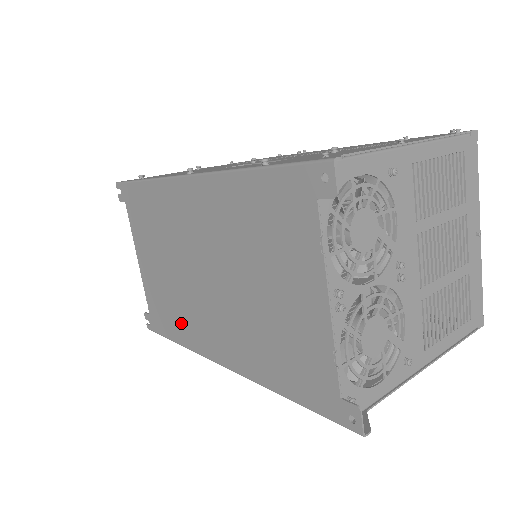
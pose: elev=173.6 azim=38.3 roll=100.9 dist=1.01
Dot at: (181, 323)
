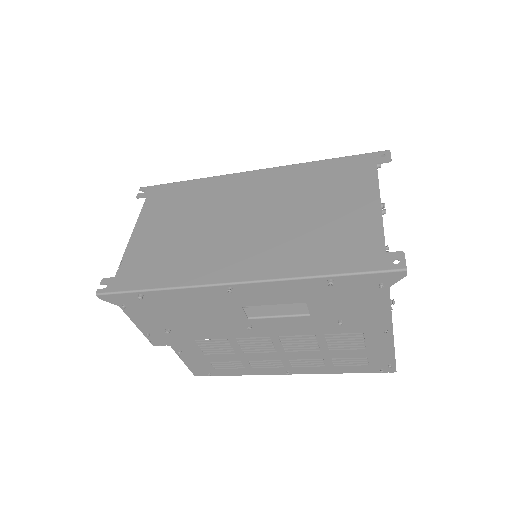
Dot at: (180, 266)
